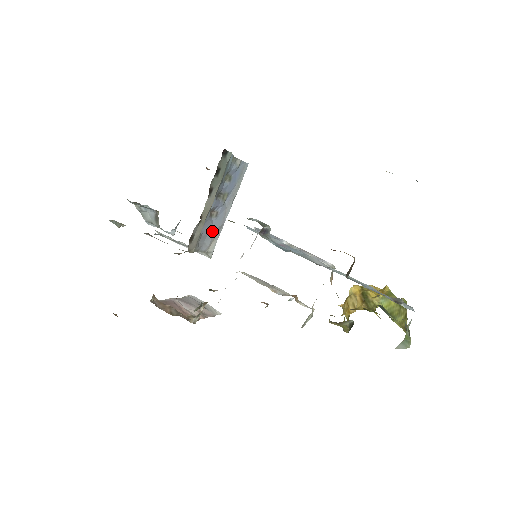
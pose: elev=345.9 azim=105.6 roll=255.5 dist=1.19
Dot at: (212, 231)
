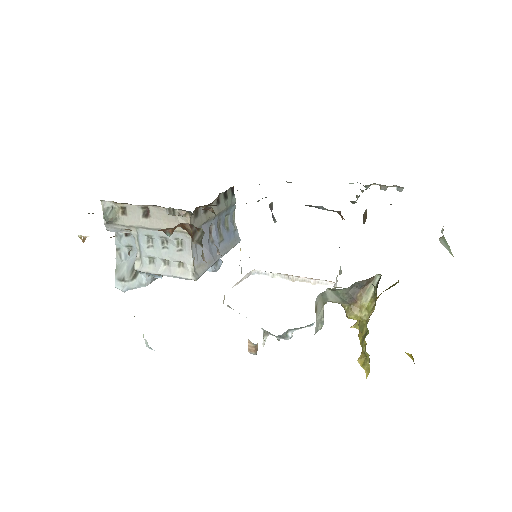
Dot at: (206, 249)
